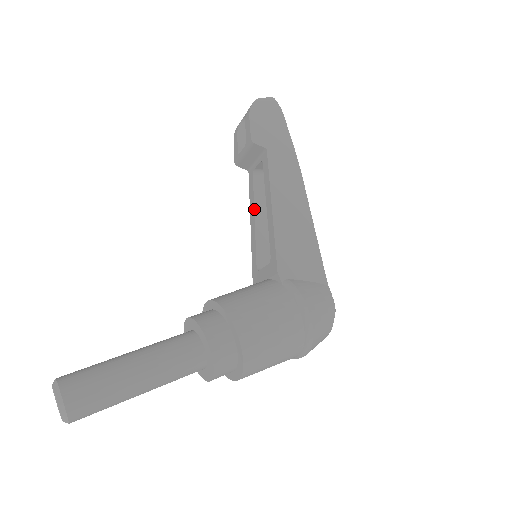
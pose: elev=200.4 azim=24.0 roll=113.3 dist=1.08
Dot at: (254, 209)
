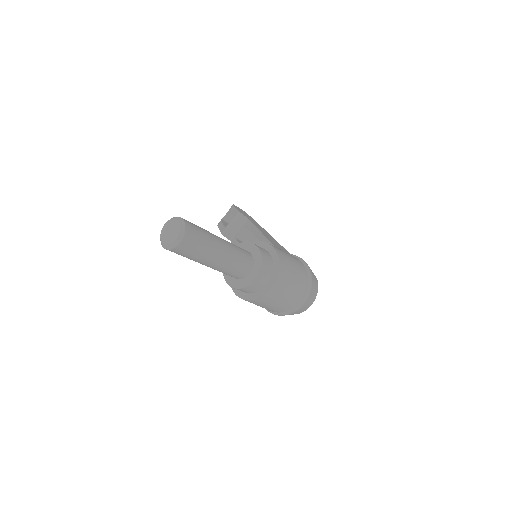
Dot at: occluded
